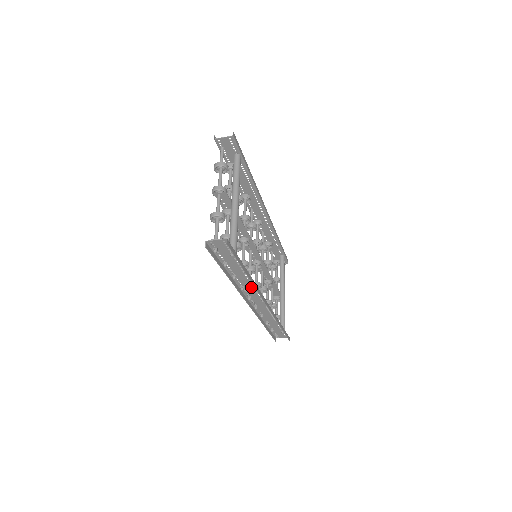
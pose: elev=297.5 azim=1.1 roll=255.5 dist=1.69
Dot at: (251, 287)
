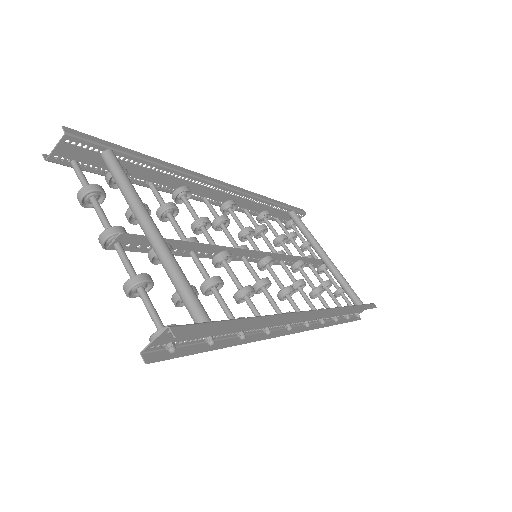
Dot at: occluded
